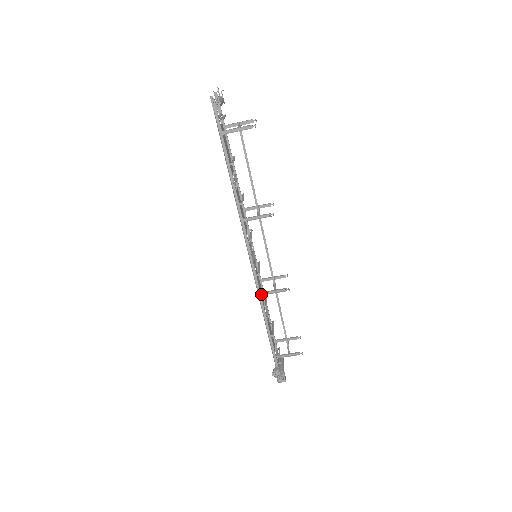
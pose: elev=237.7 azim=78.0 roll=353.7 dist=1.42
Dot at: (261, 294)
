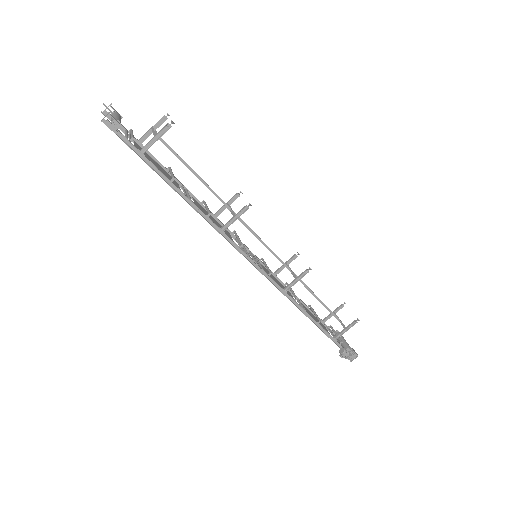
Dot at: (285, 291)
